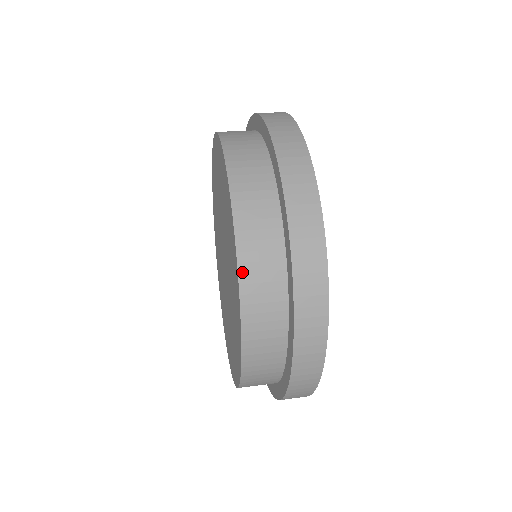
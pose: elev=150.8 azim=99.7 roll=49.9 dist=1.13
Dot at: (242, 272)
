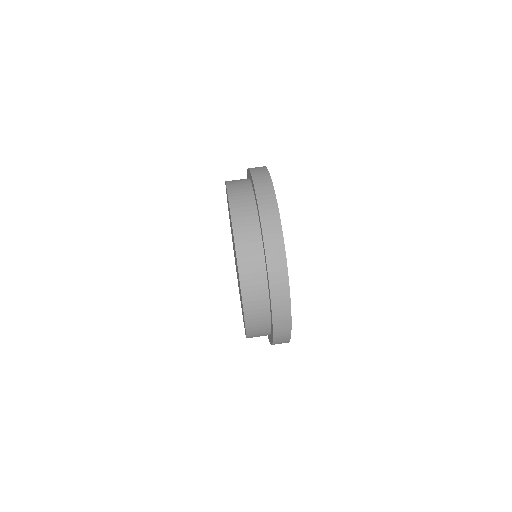
Dot at: (247, 322)
